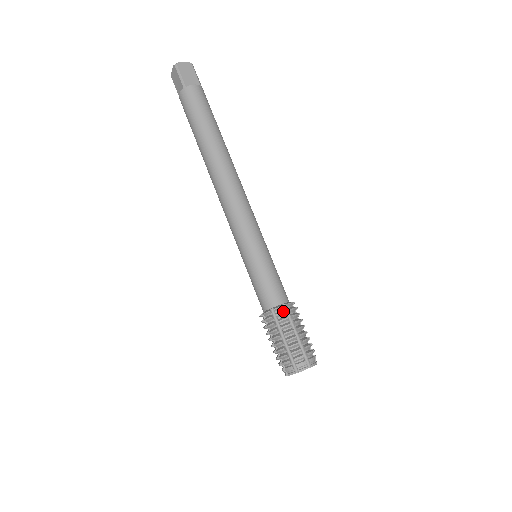
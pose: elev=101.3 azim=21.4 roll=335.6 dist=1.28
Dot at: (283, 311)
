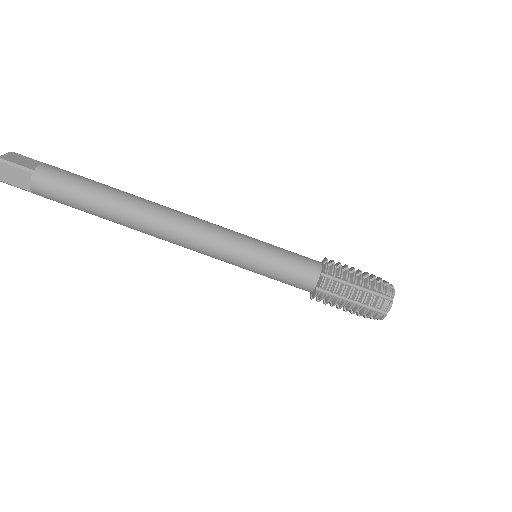
Dot at: (321, 297)
